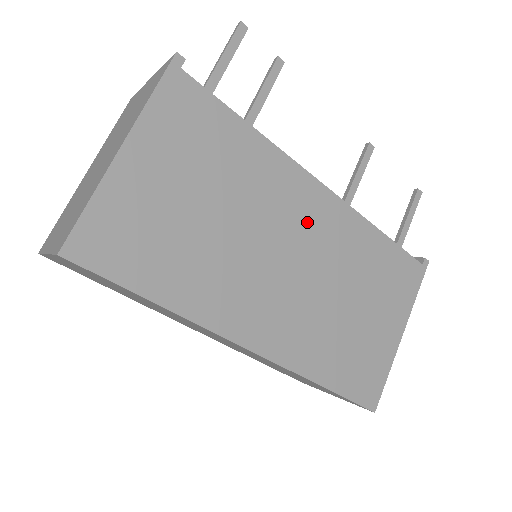
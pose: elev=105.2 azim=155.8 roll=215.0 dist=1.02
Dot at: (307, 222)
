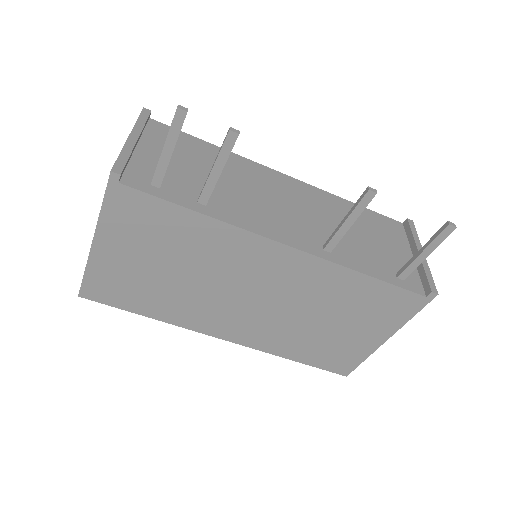
Dot at: (269, 273)
